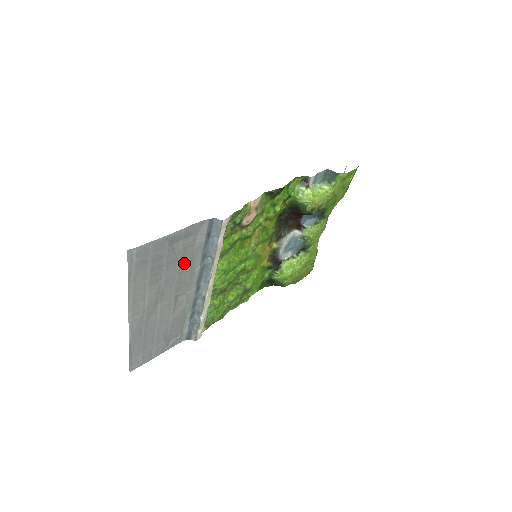
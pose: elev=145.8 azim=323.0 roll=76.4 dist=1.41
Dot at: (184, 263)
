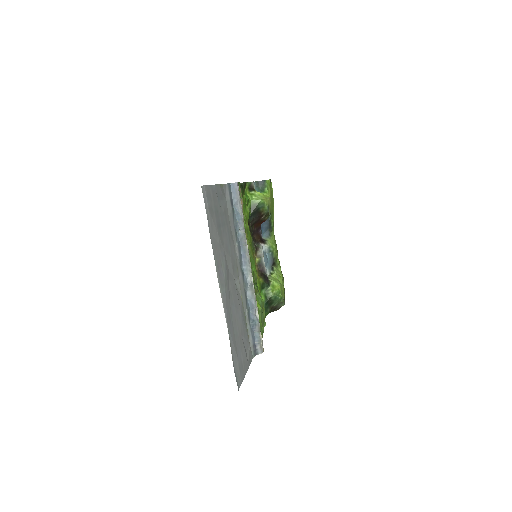
Dot at: (228, 232)
